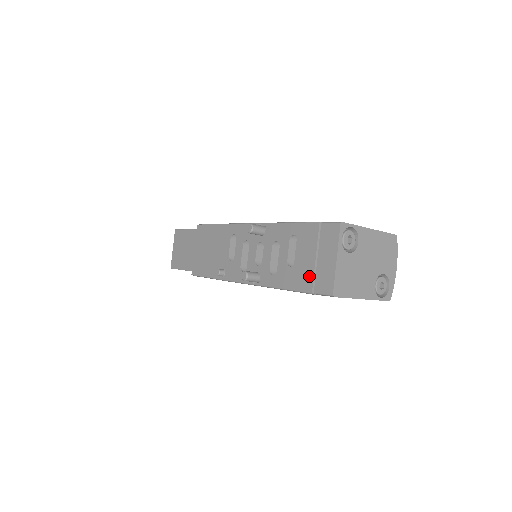
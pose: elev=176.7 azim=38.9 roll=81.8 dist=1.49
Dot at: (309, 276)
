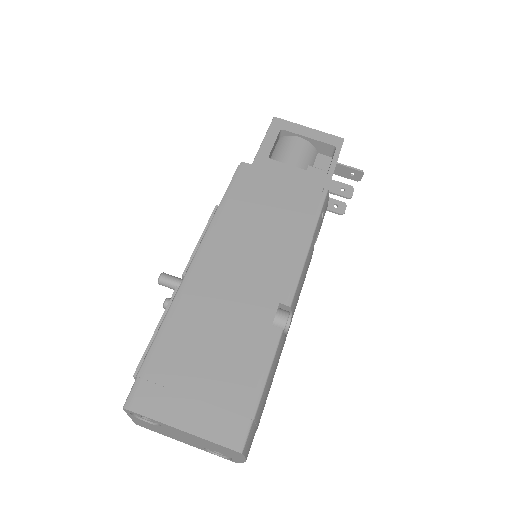
Dot at: occluded
